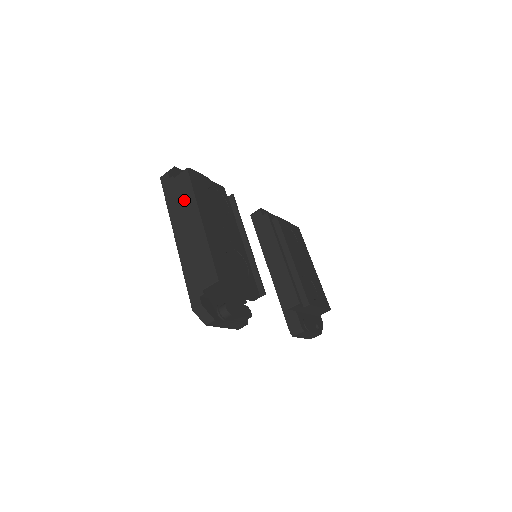
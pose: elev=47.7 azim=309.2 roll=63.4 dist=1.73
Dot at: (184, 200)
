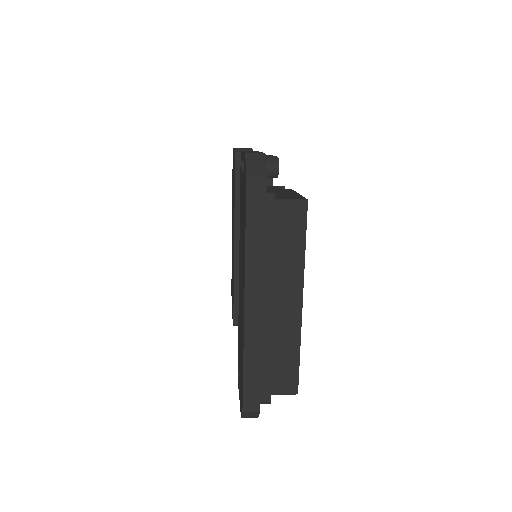
Dot at: (283, 253)
